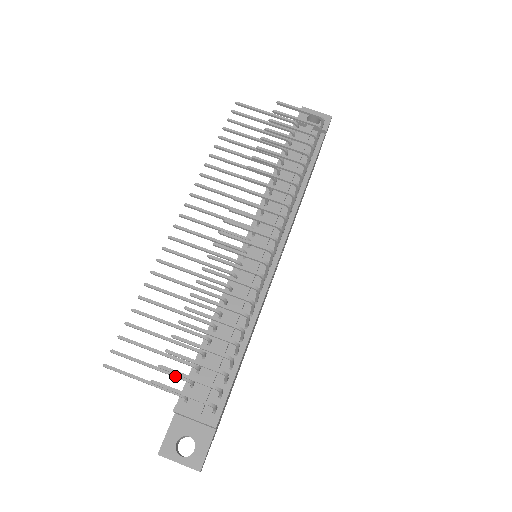
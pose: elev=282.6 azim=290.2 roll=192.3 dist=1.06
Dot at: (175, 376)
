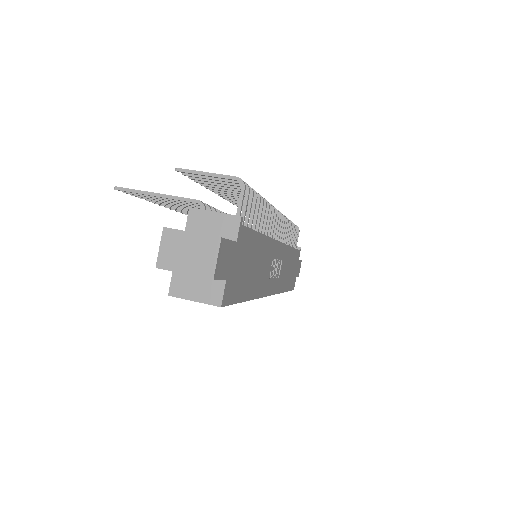
Dot at: occluded
